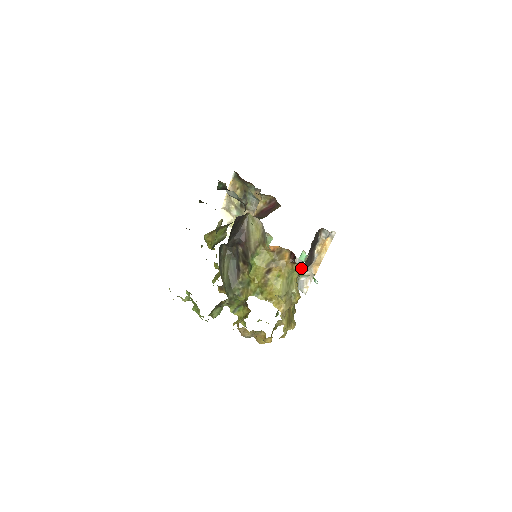
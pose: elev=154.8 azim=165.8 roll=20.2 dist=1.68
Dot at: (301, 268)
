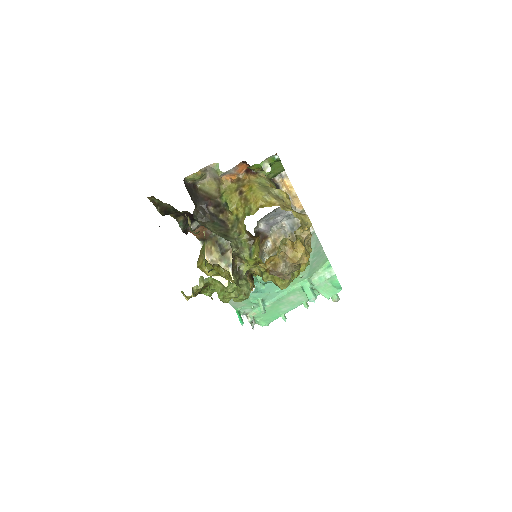
Dot at: (267, 180)
